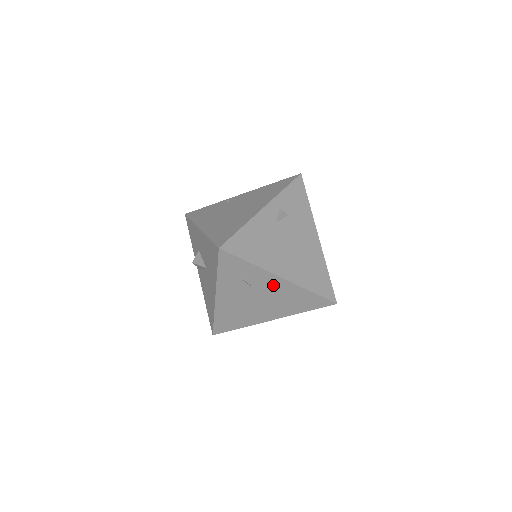
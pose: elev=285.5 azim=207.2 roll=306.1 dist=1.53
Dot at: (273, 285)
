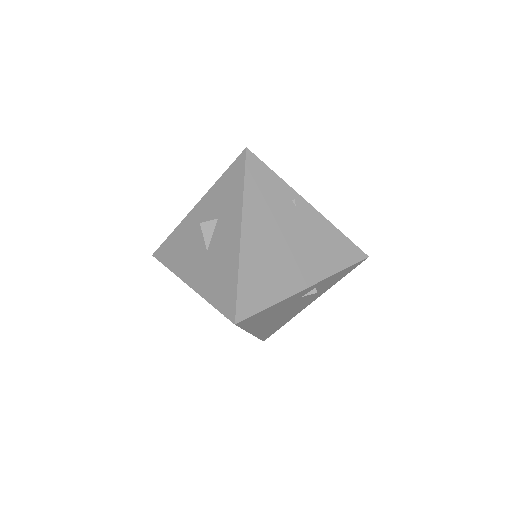
Dot at: occluded
